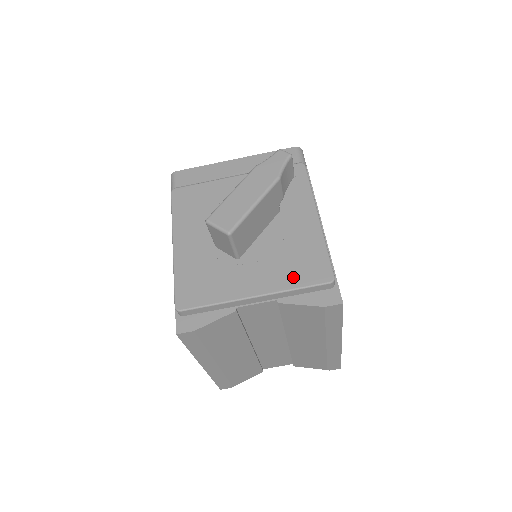
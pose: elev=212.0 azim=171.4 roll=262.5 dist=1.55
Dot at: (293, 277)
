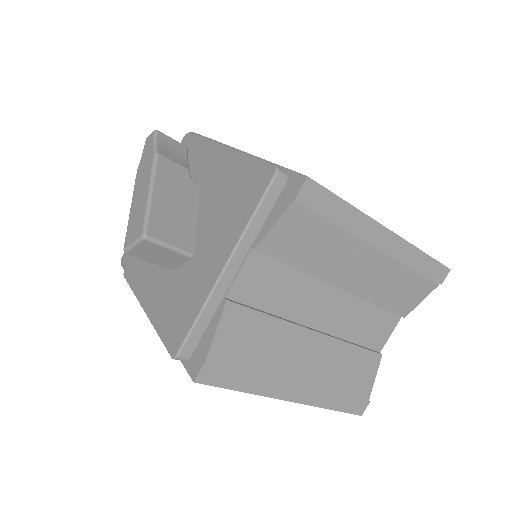
Dot at: (243, 211)
